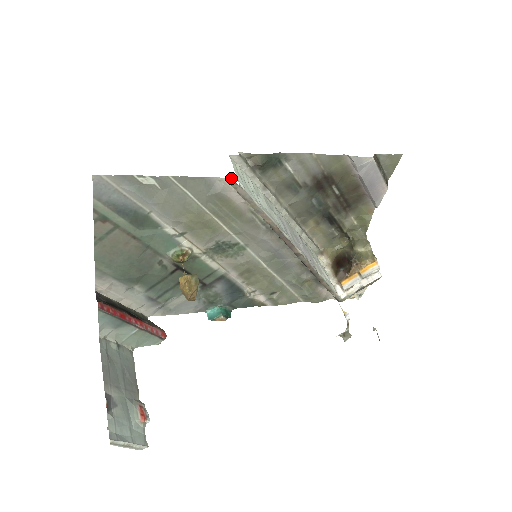
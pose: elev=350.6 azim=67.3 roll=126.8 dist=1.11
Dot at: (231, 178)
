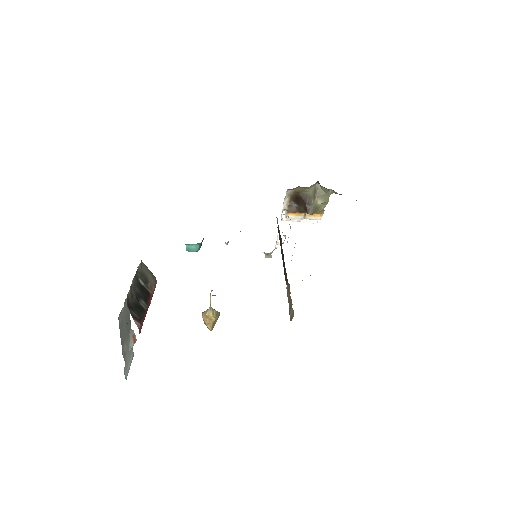
Dot at: occluded
